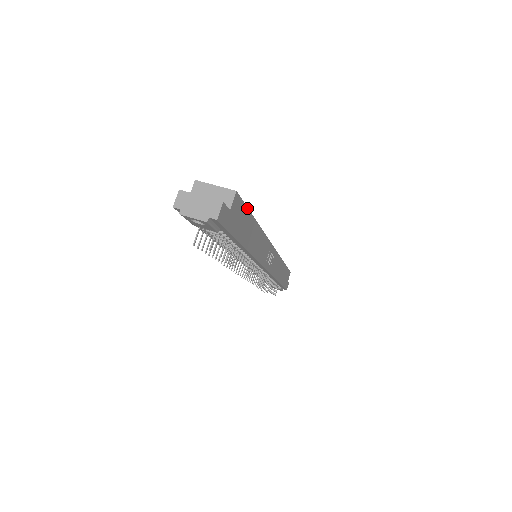
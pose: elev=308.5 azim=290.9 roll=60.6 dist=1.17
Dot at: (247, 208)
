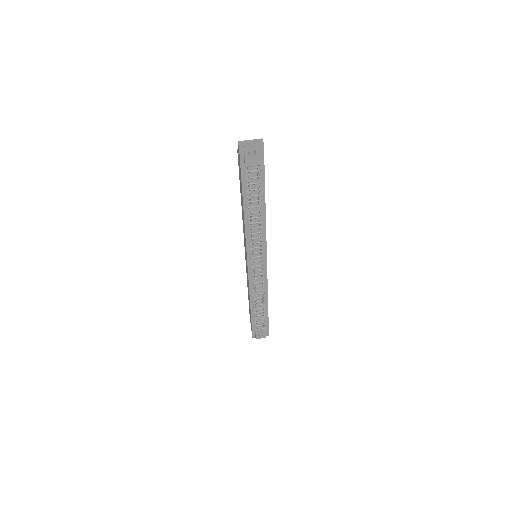
Dot at: occluded
